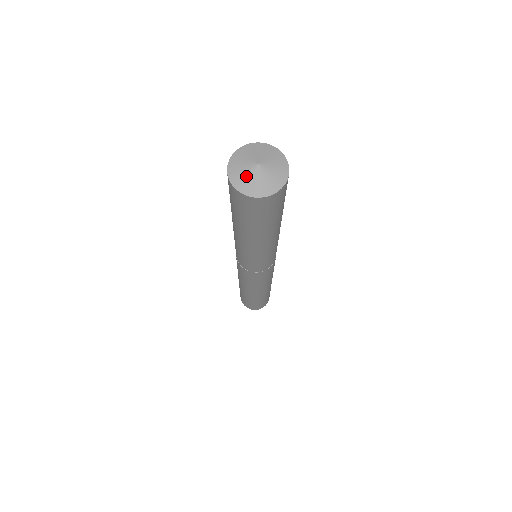
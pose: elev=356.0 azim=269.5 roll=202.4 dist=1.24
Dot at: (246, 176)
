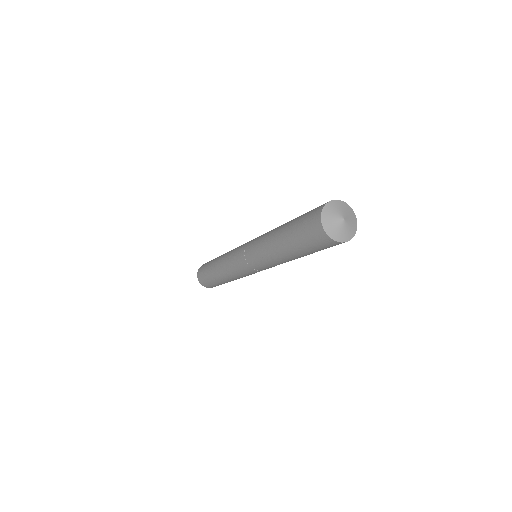
Dot at: (336, 228)
